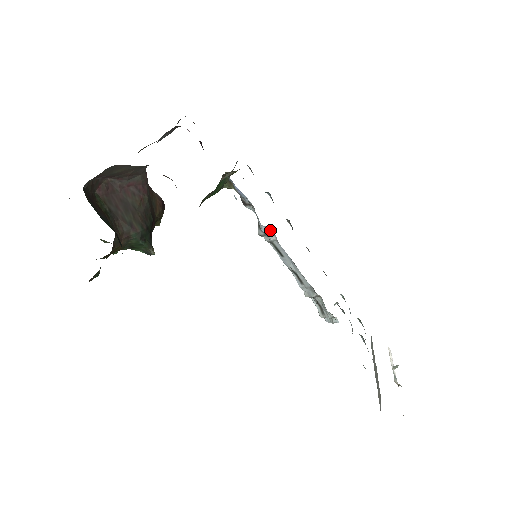
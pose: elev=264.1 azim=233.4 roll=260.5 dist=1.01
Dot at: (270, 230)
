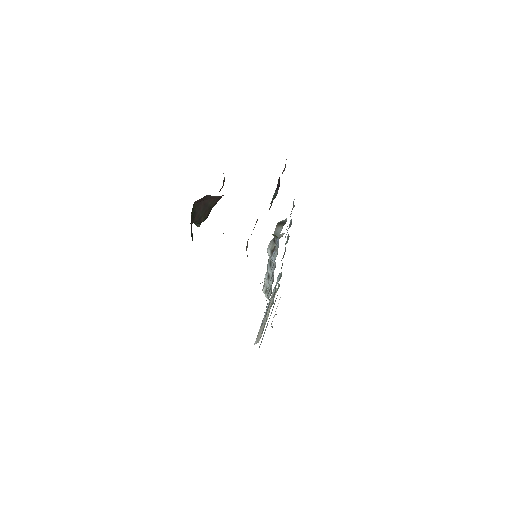
Dot at: occluded
